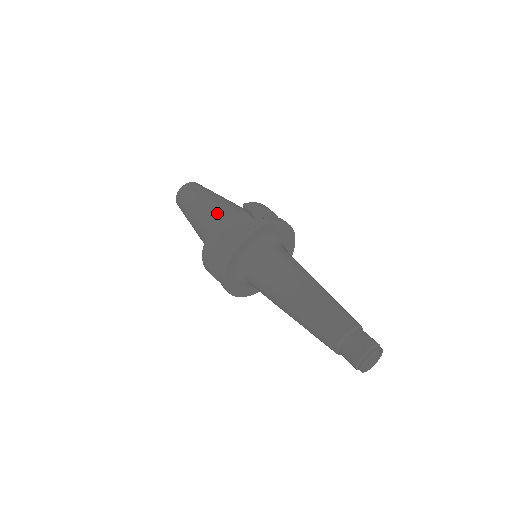
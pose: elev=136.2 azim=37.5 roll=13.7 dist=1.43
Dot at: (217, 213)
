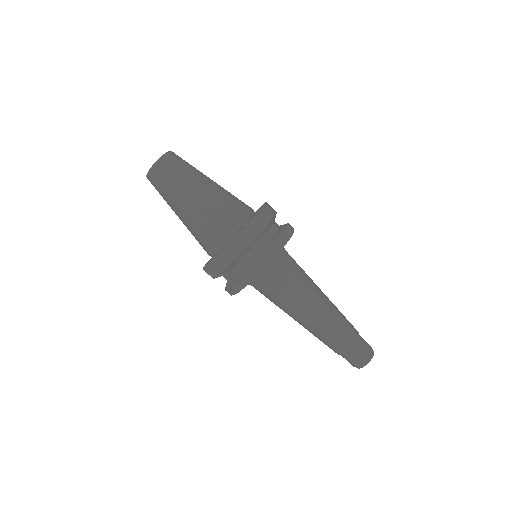
Dot at: (198, 241)
